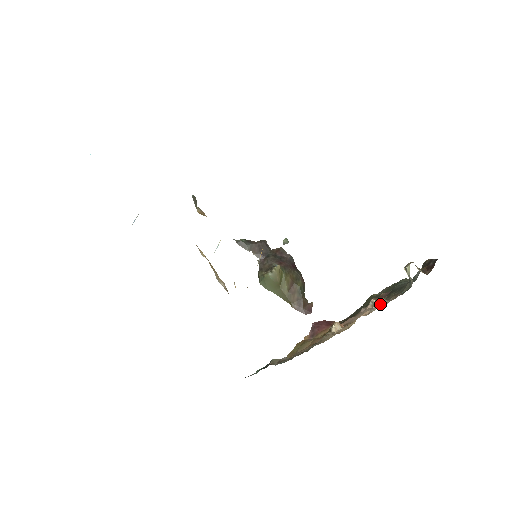
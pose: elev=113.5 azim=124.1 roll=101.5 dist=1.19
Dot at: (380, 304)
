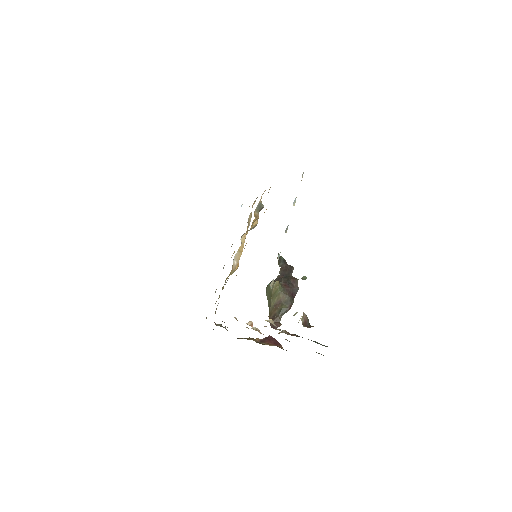
Dot at: (265, 320)
